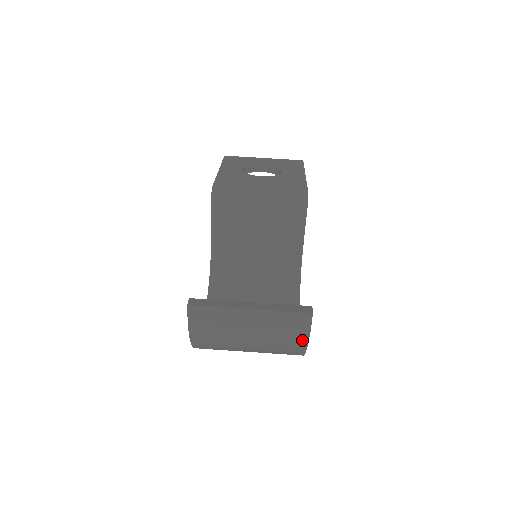
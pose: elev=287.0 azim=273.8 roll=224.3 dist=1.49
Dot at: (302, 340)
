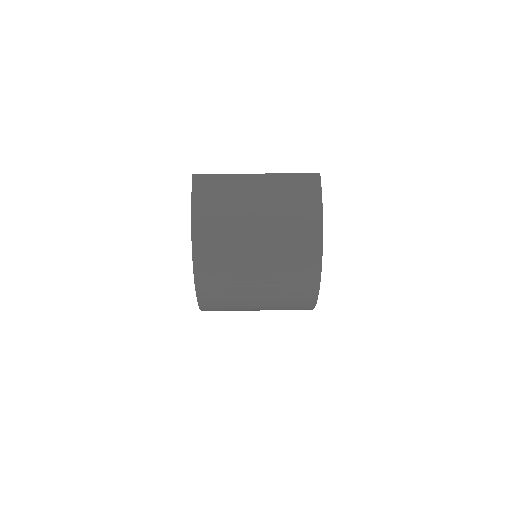
Dot at: (315, 208)
